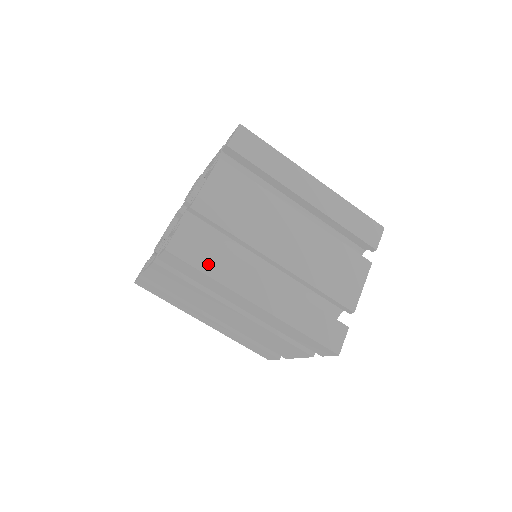
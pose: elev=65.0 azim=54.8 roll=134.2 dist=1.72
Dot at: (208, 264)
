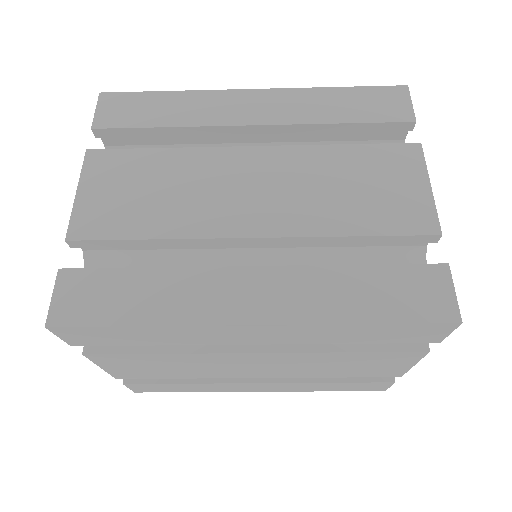
Dot at: (130, 307)
